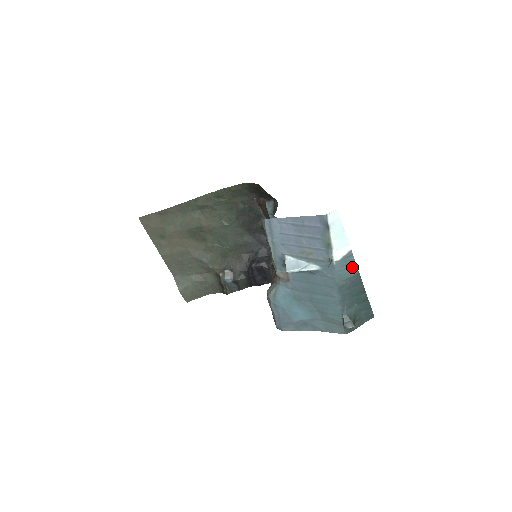
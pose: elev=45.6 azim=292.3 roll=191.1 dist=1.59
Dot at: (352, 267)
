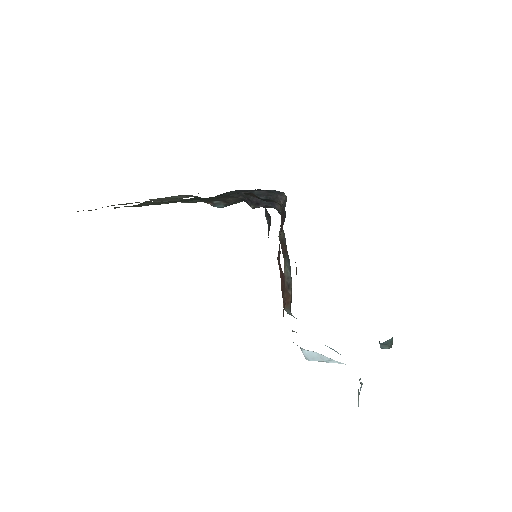
Dot at: occluded
